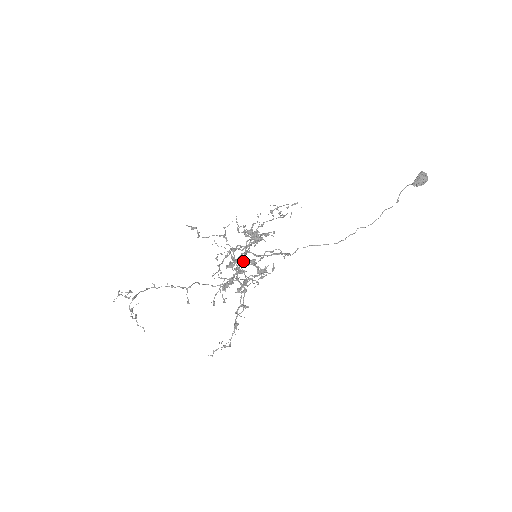
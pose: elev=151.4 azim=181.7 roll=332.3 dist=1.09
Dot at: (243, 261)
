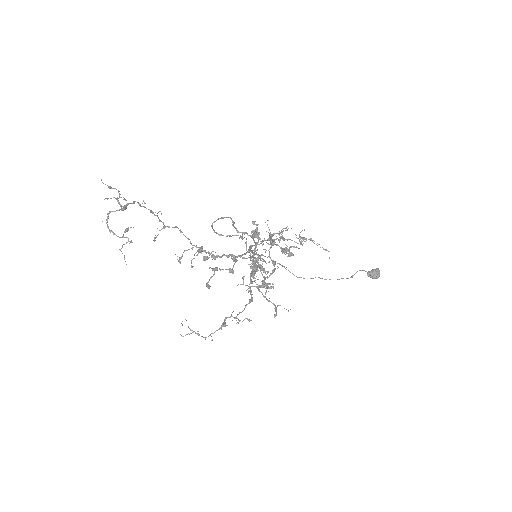
Dot at: (259, 266)
